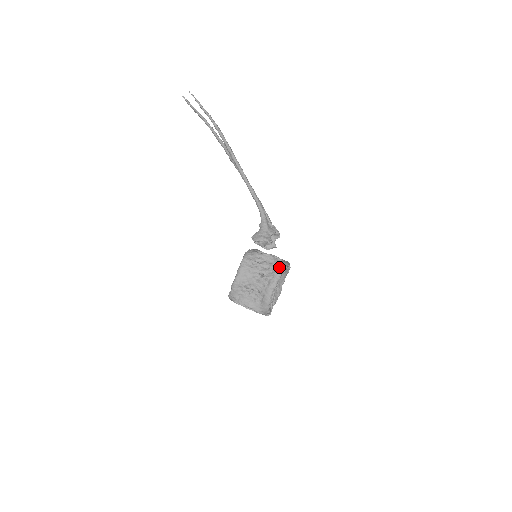
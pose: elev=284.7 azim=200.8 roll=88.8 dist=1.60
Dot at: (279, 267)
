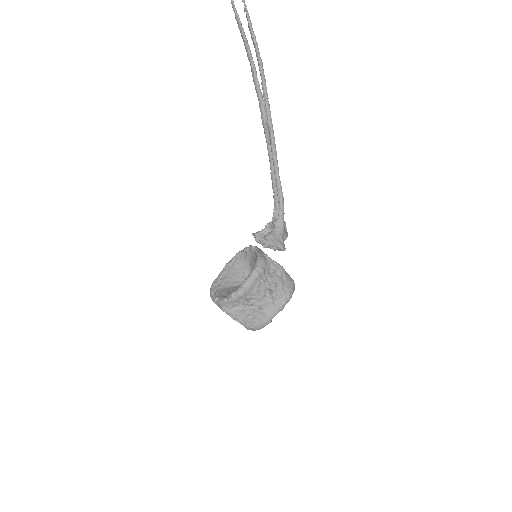
Dot at: (291, 287)
